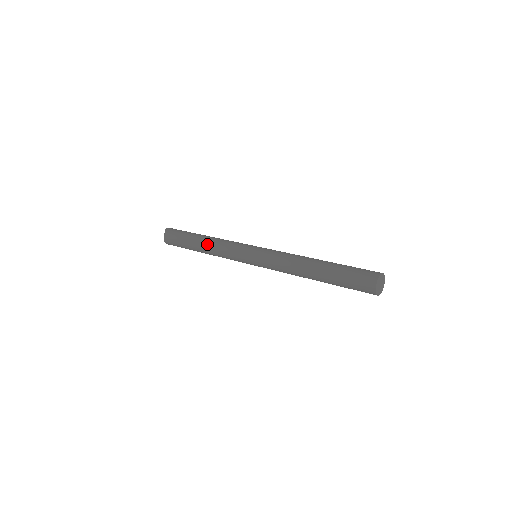
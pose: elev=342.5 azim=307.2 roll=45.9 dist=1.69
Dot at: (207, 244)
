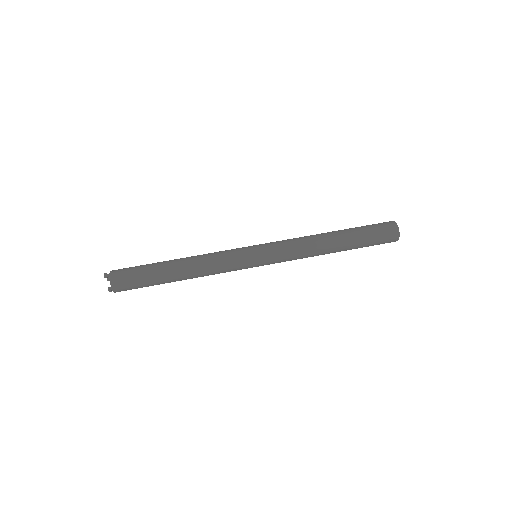
Dot at: (190, 268)
